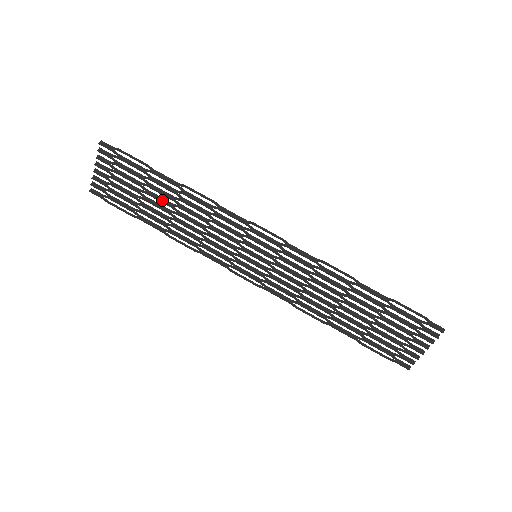
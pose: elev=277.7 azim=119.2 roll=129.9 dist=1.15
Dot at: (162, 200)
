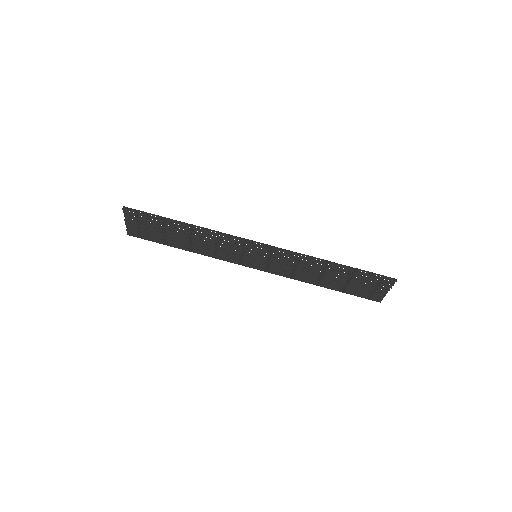
Dot at: (179, 234)
